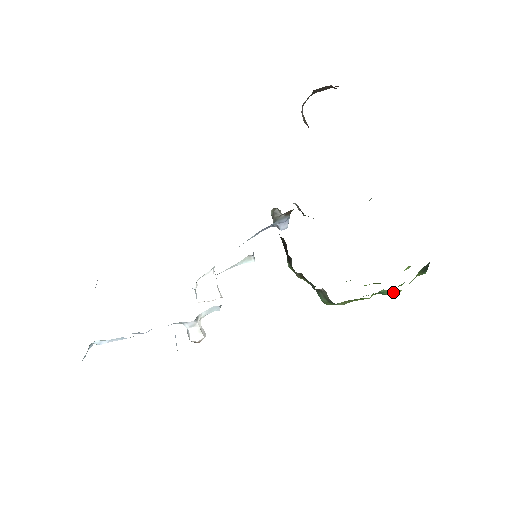
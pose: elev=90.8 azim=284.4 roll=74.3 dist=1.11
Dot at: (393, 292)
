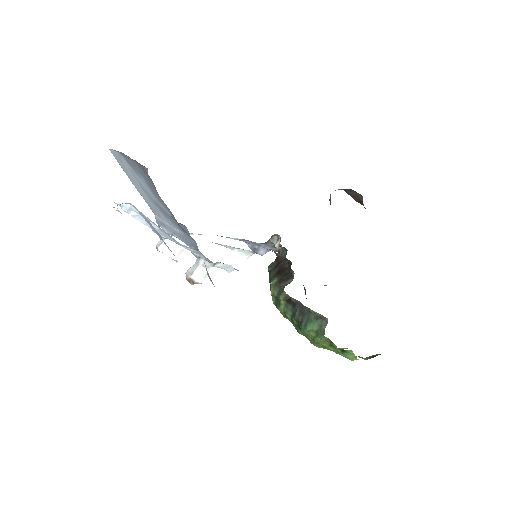
Dot at: (351, 357)
